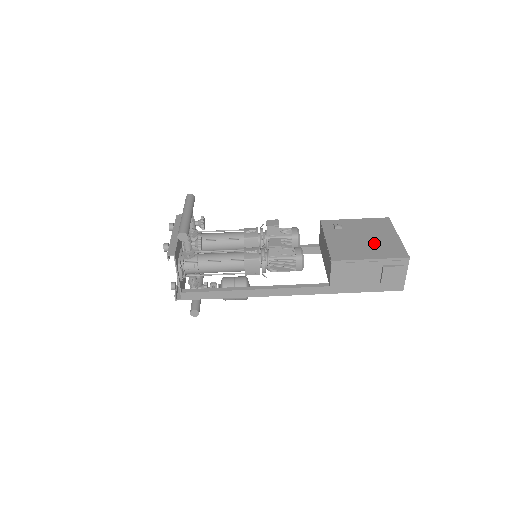
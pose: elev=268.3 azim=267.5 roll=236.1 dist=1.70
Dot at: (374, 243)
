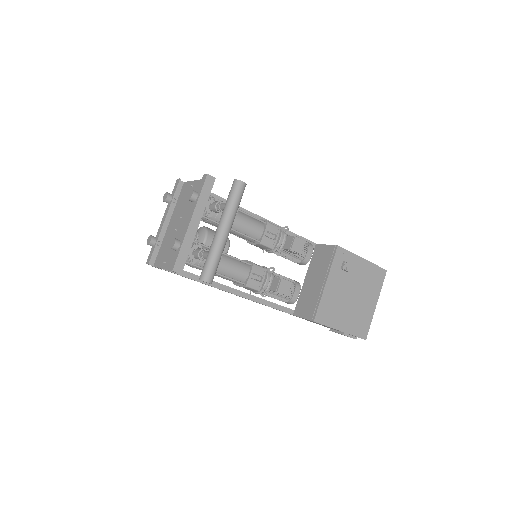
Dot at: (356, 308)
